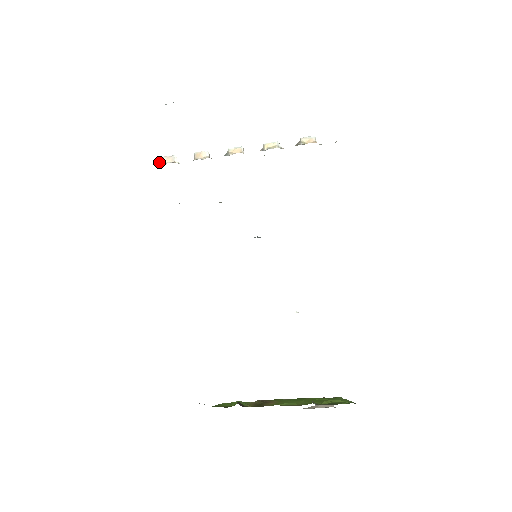
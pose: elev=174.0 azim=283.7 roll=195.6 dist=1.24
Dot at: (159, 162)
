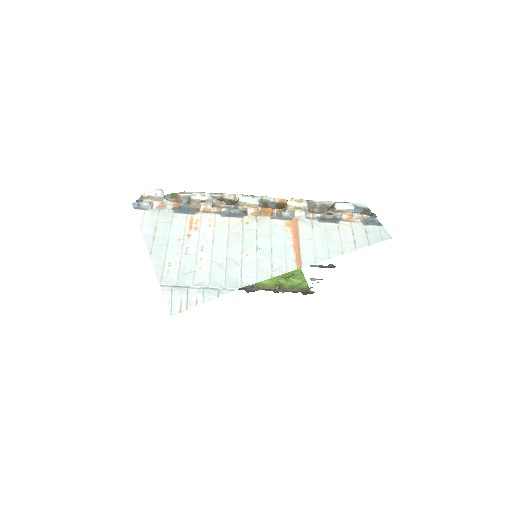
Dot at: (139, 199)
